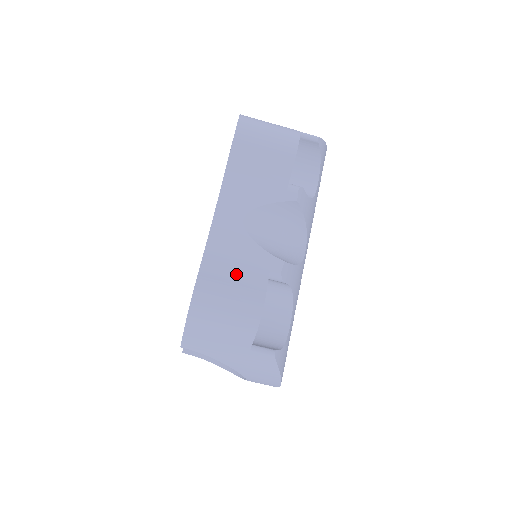
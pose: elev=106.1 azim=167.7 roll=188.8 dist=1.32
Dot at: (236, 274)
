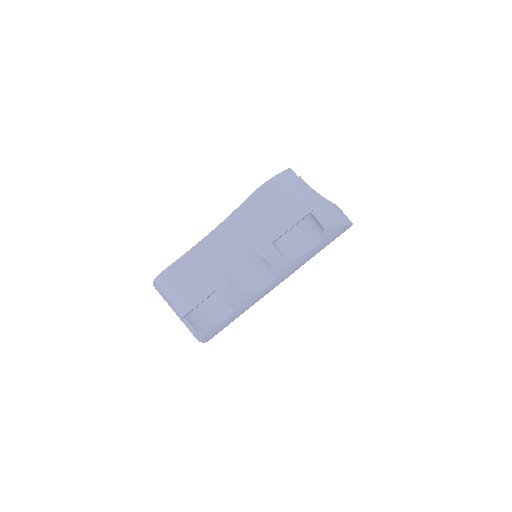
Dot at: (194, 278)
